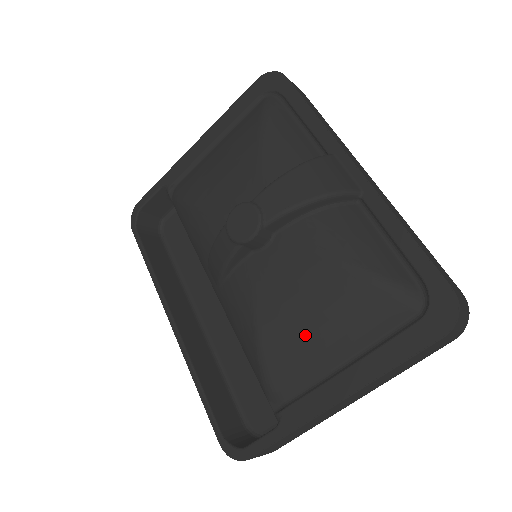
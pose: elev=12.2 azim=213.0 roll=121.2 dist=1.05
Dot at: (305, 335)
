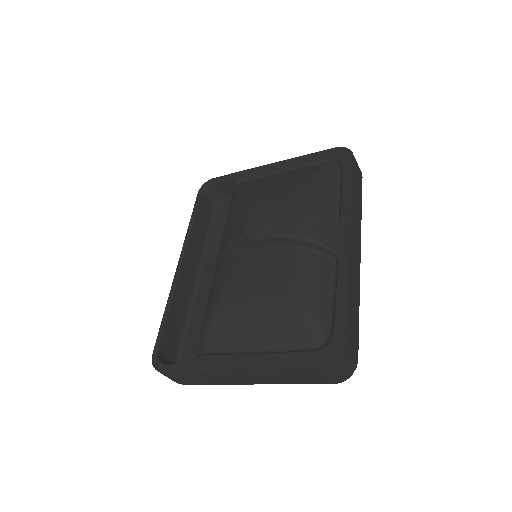
Dot at: (244, 317)
